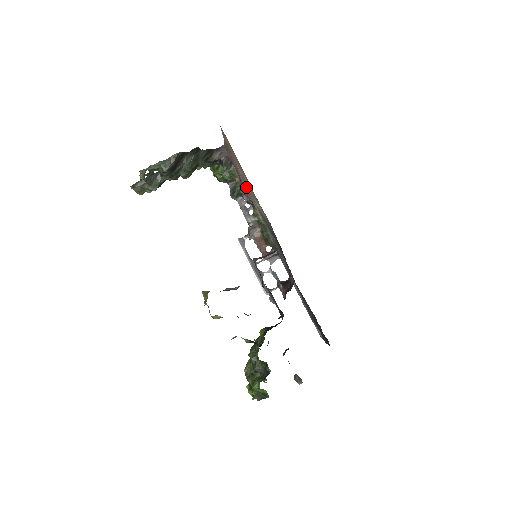
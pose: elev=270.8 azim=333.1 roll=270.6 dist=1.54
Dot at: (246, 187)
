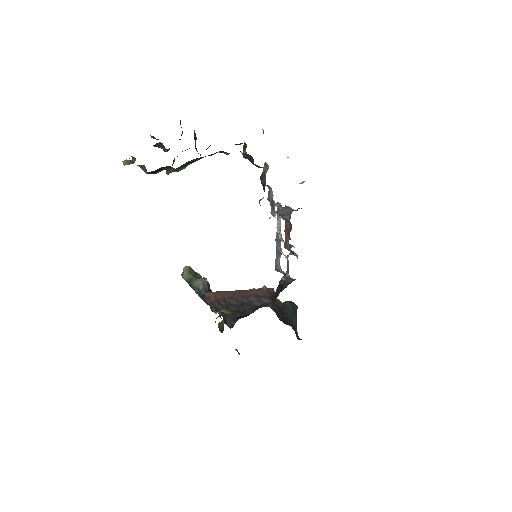
Dot at: occluded
